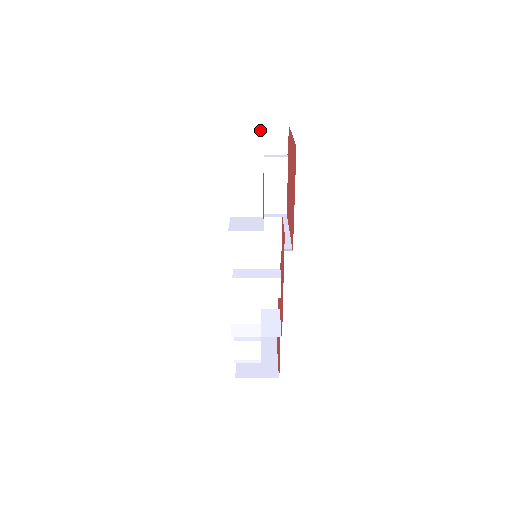
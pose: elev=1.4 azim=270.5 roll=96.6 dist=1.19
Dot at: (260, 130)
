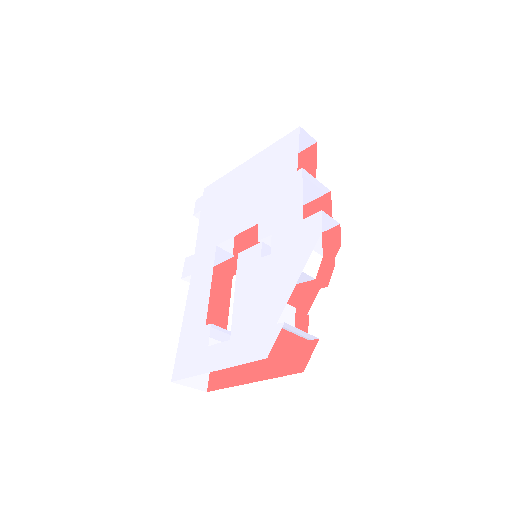
Dot at: occluded
